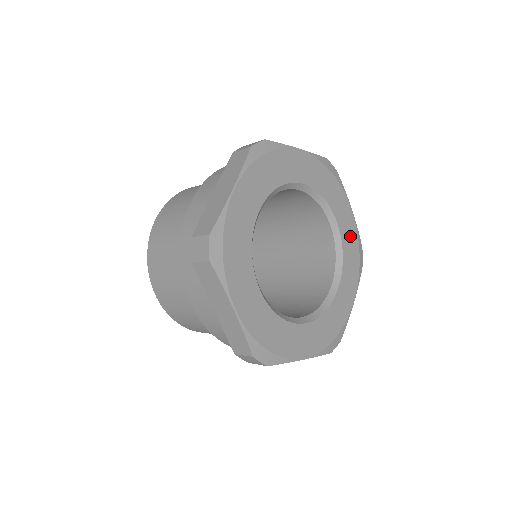
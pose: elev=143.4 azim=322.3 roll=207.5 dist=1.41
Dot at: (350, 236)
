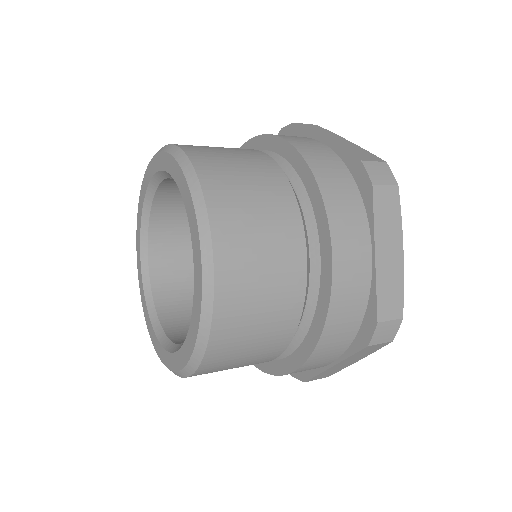
Dot at: occluded
